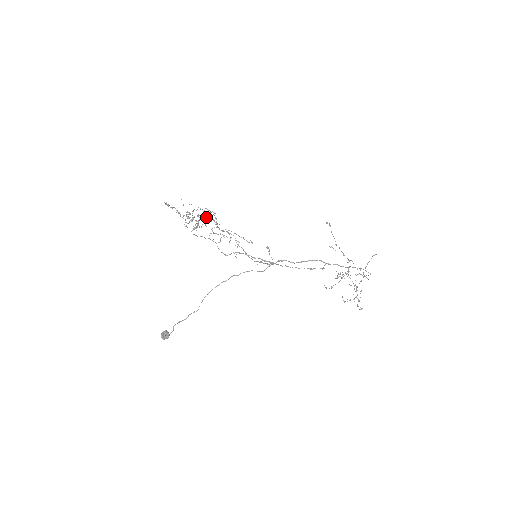
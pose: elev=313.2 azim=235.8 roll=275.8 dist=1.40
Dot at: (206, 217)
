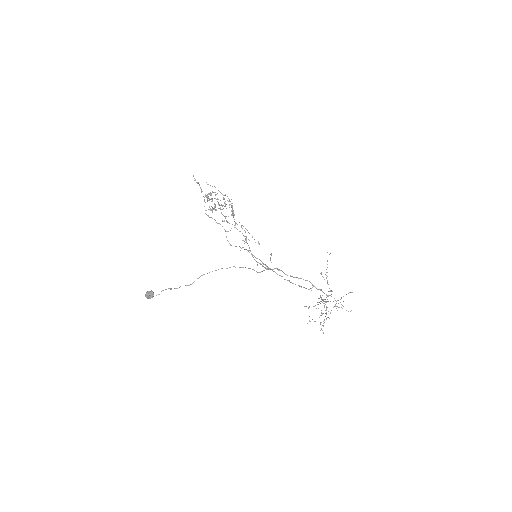
Dot at: (224, 203)
